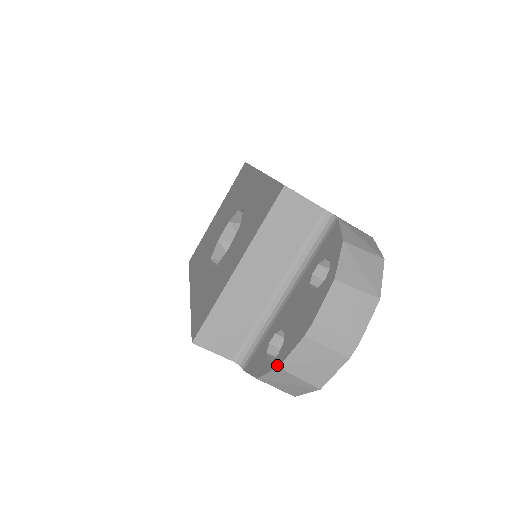
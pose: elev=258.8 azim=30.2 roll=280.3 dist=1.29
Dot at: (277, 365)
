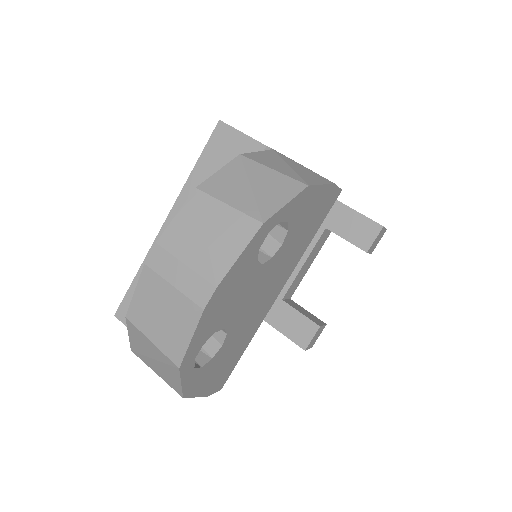
Dot at: (129, 316)
